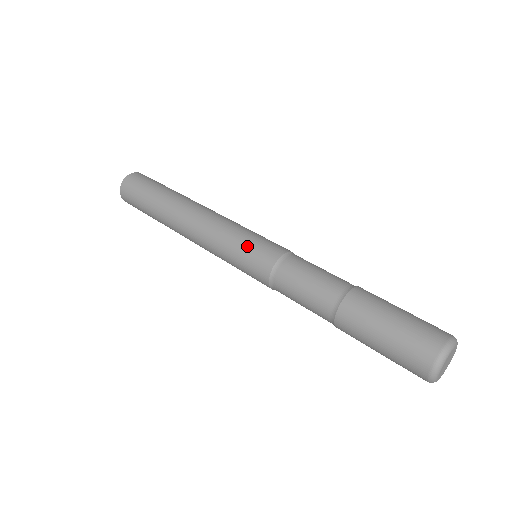
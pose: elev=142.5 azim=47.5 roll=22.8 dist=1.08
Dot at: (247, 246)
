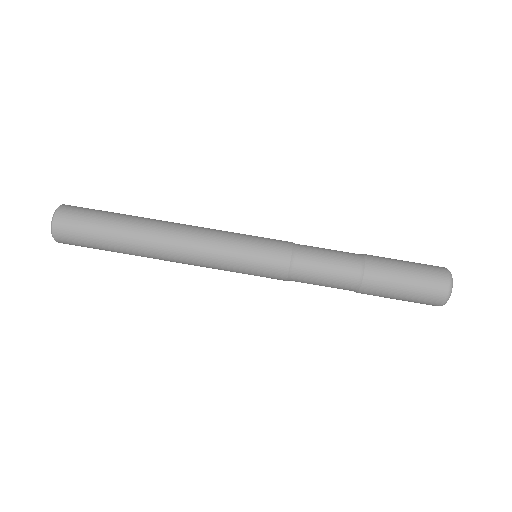
Dot at: (251, 274)
